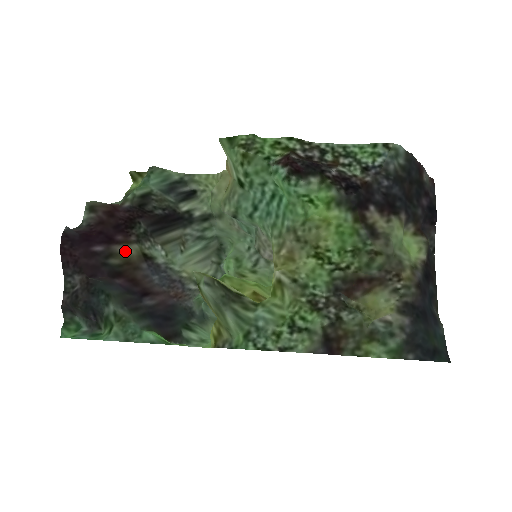
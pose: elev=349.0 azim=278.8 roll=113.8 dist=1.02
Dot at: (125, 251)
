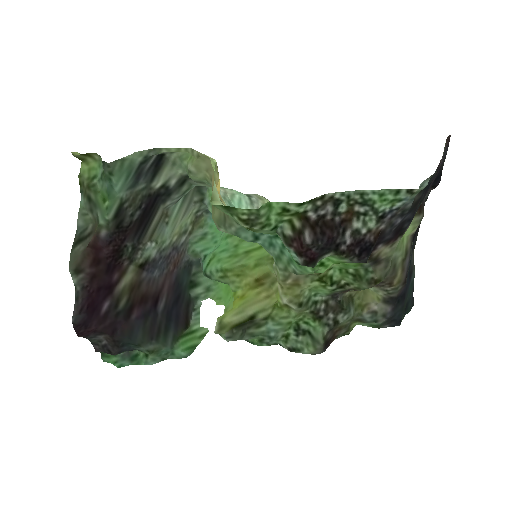
Dot at: (125, 282)
